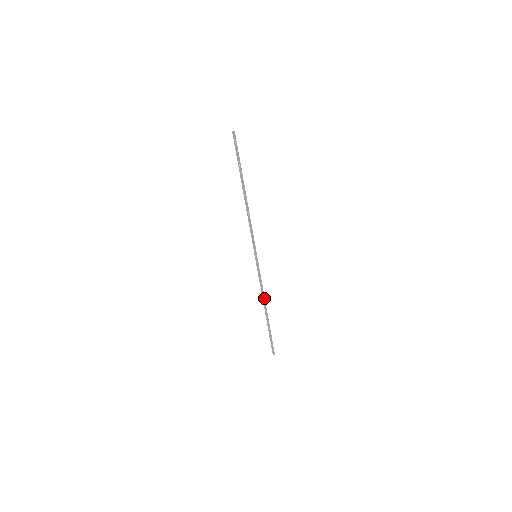
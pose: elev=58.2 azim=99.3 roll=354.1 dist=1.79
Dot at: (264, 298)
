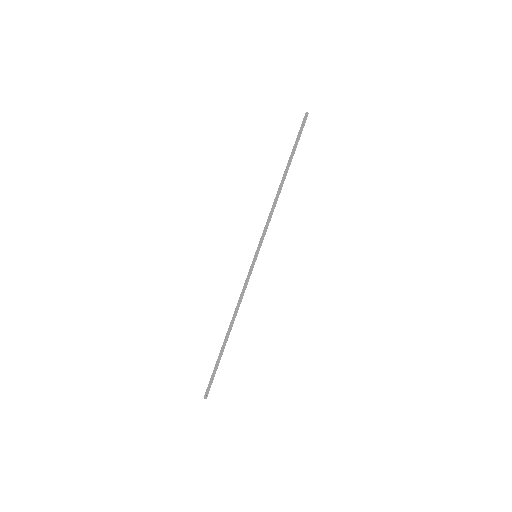
Dot at: occluded
